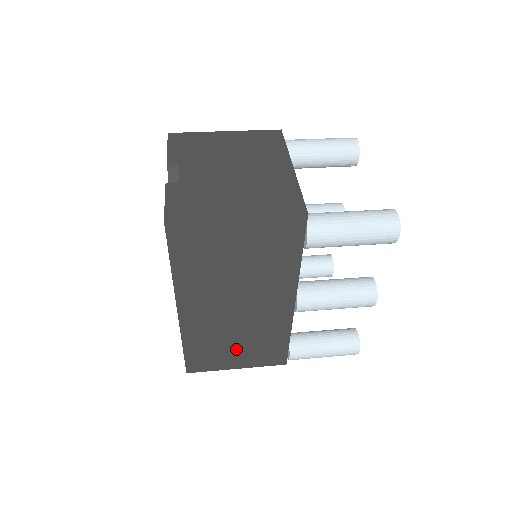
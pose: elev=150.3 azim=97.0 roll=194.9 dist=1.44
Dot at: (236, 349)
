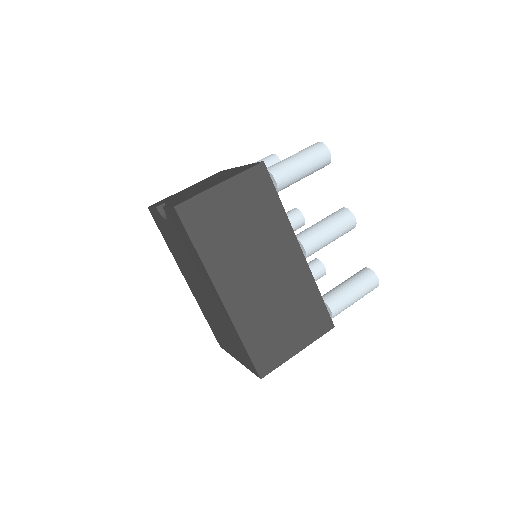
Dot at: (286, 326)
